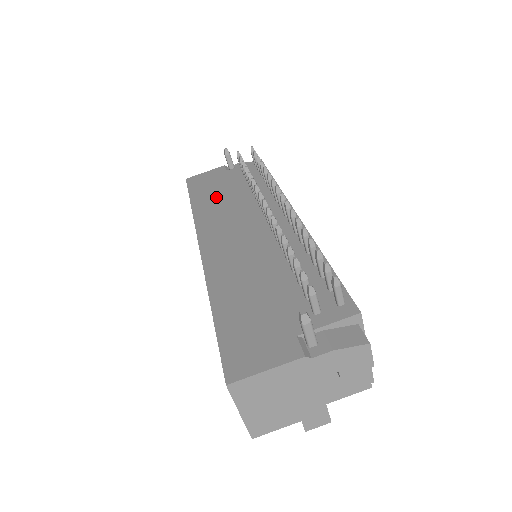
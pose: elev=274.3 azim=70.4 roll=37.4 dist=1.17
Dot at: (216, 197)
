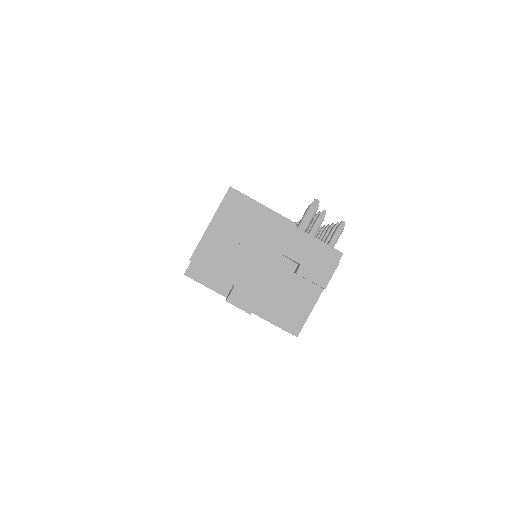
Dot at: occluded
